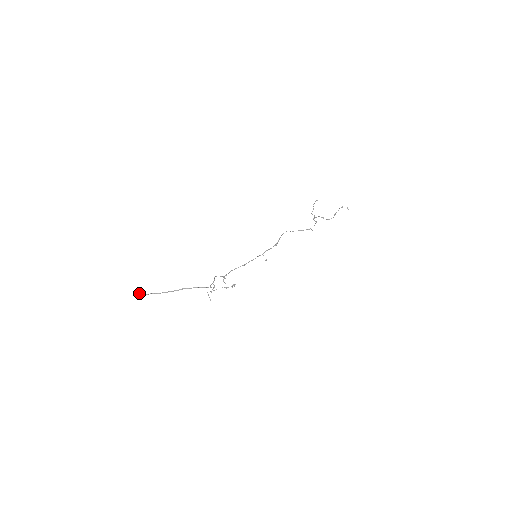
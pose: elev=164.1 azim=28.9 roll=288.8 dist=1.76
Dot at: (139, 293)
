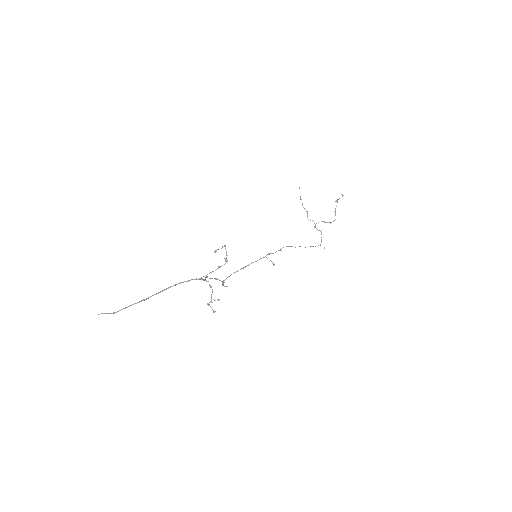
Dot at: (107, 313)
